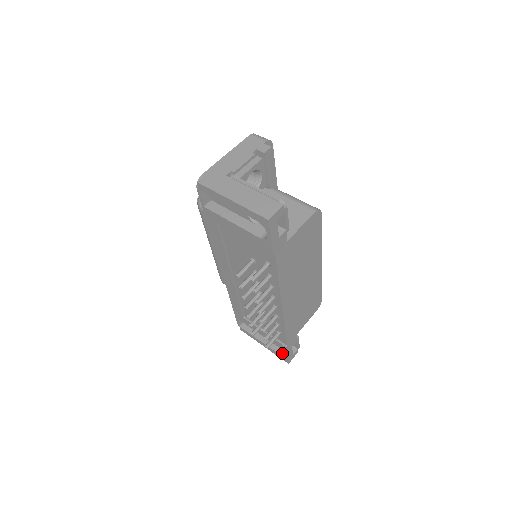
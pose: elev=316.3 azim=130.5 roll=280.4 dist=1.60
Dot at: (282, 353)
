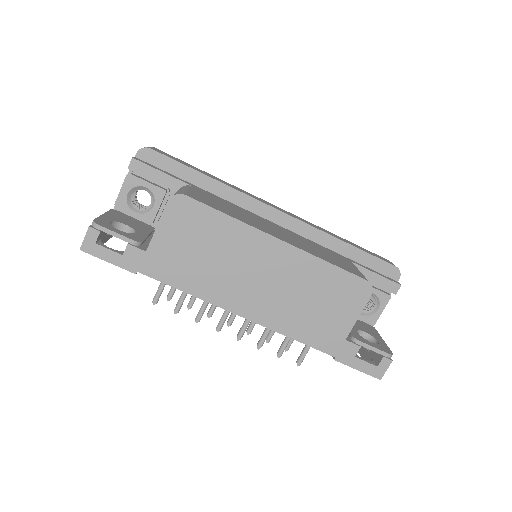
Dot at: occluded
